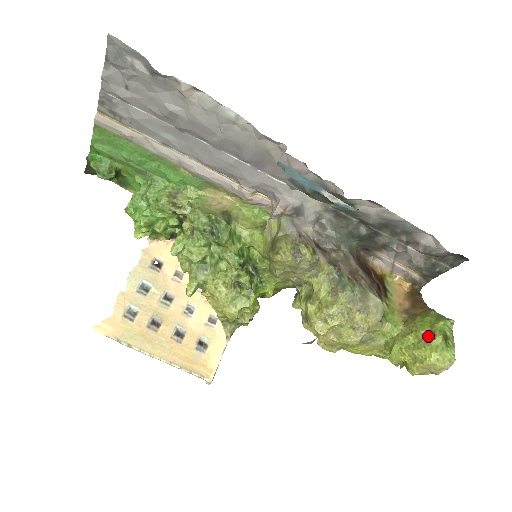
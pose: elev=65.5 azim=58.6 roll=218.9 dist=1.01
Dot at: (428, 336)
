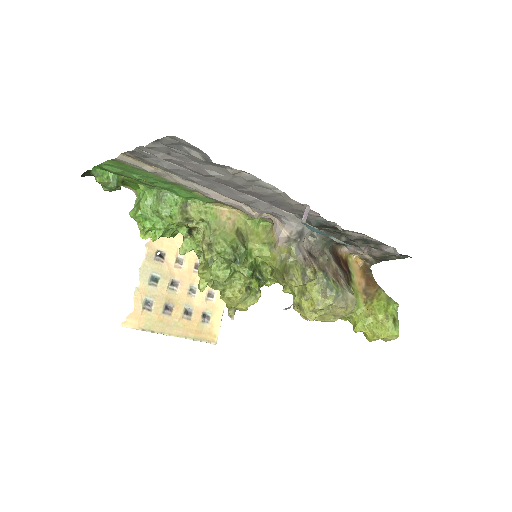
Dot at: (383, 319)
